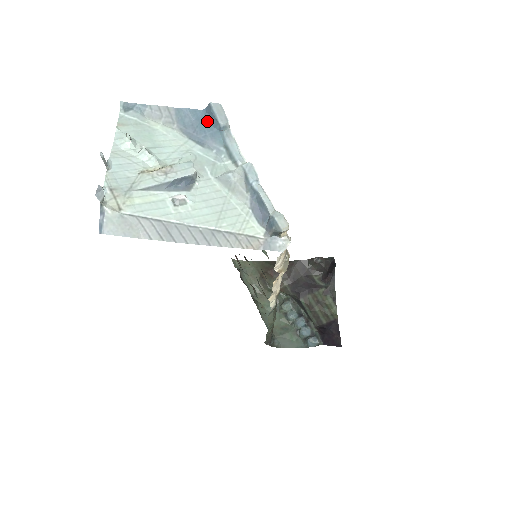
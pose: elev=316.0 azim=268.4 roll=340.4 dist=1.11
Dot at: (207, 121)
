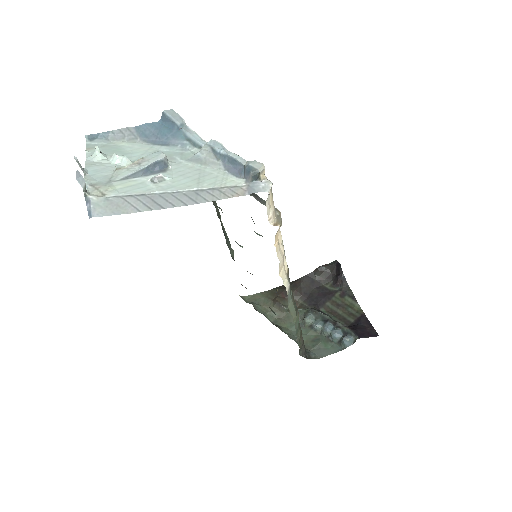
Dot at: (165, 127)
